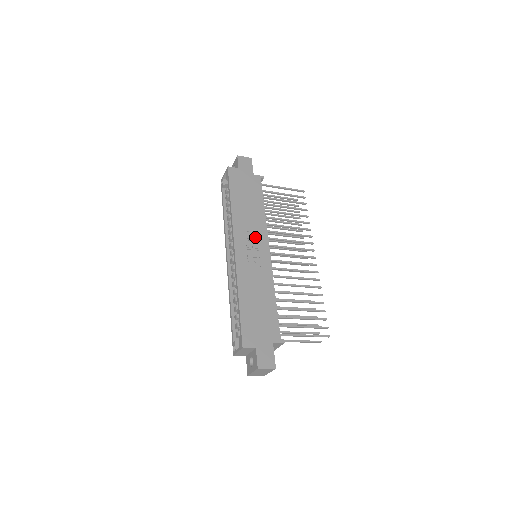
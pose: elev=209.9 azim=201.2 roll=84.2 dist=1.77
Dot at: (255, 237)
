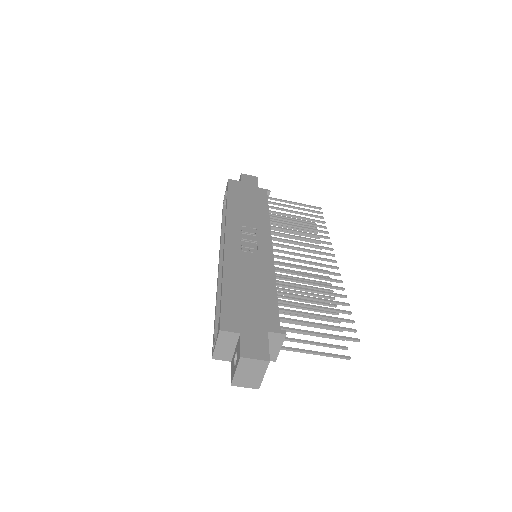
Dot at: (254, 232)
